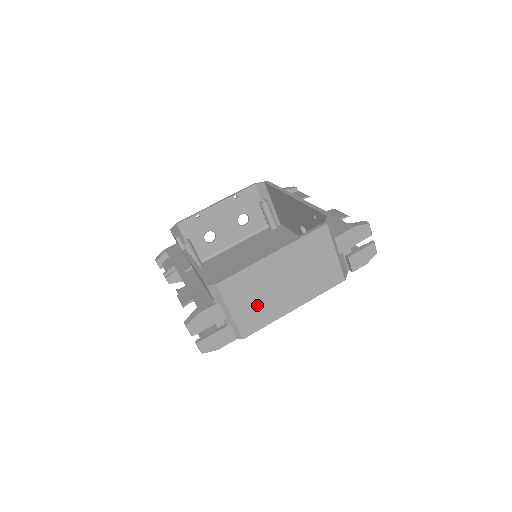
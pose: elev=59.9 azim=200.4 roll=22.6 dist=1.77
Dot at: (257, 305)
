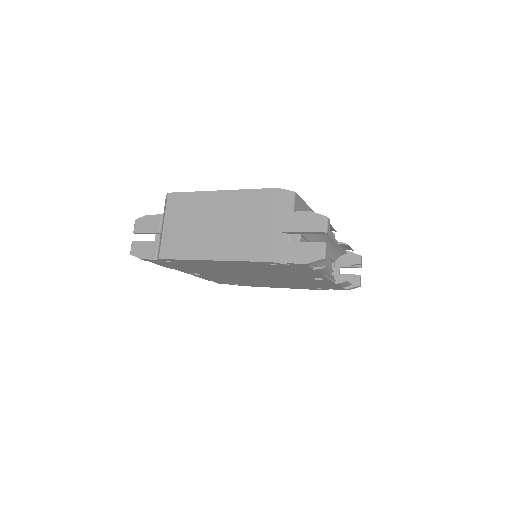
Dot at: (185, 233)
